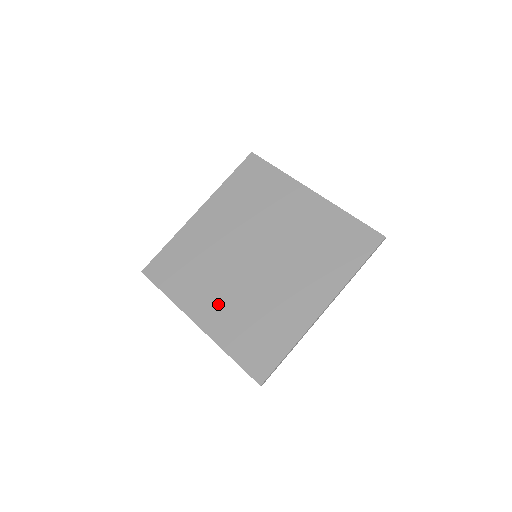
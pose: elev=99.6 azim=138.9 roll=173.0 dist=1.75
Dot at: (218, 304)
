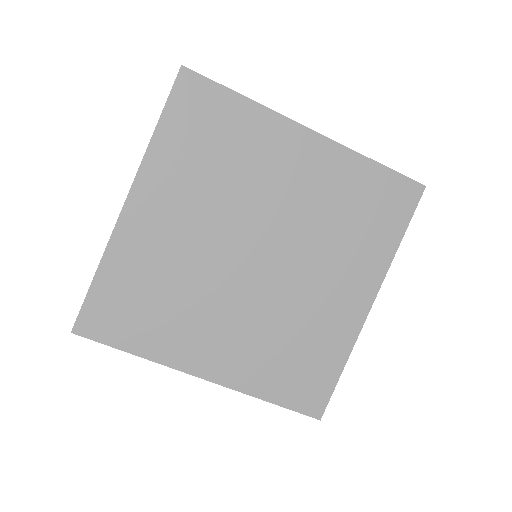
Dot at: (226, 343)
